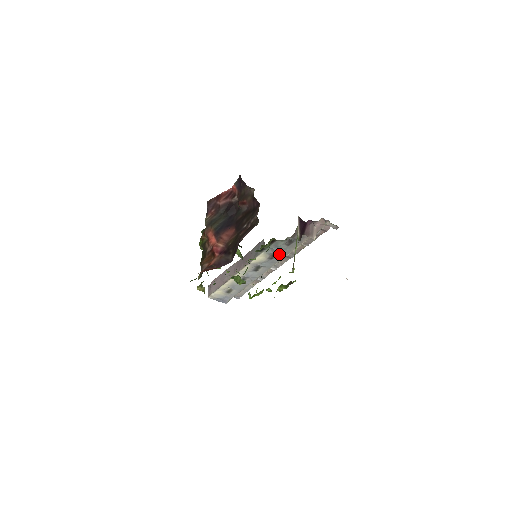
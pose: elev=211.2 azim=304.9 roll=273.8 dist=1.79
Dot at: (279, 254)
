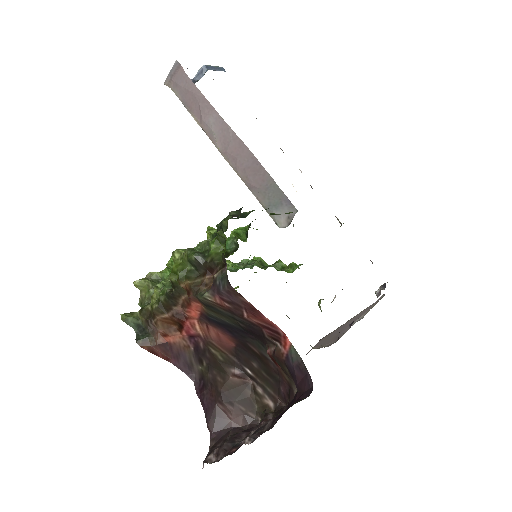
Dot at: occluded
